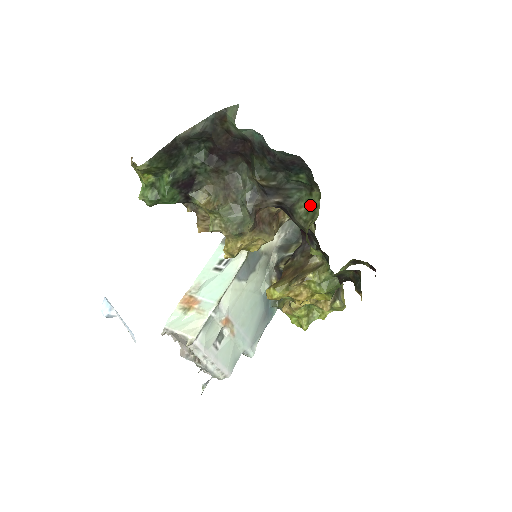
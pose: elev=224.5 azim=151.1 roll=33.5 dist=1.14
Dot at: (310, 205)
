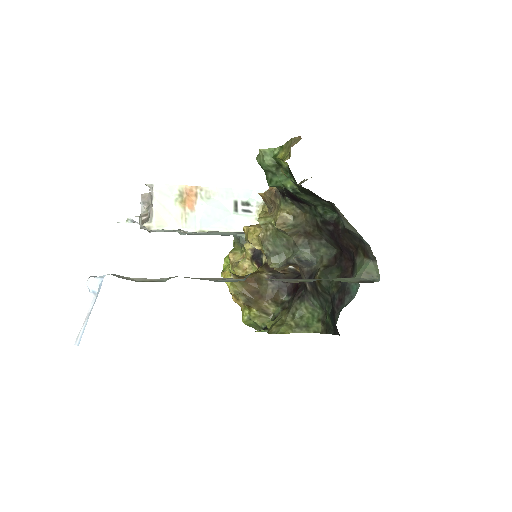
Dot at: (309, 320)
